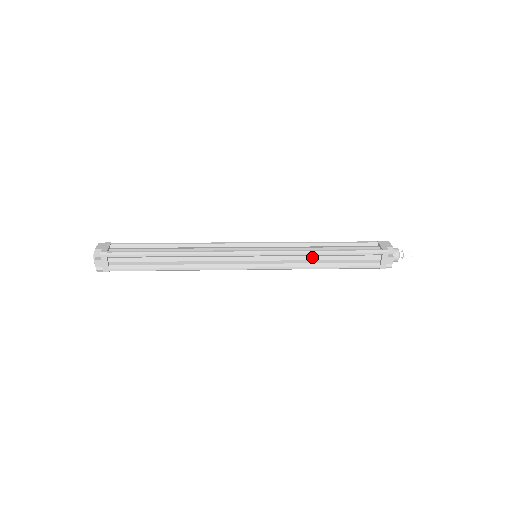
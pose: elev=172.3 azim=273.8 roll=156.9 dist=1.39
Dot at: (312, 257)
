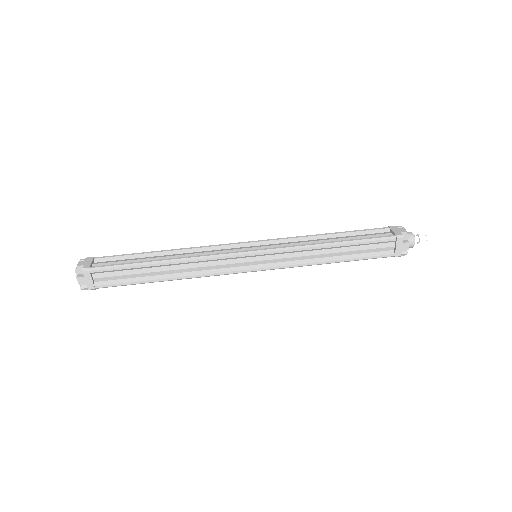
Dot at: occluded
